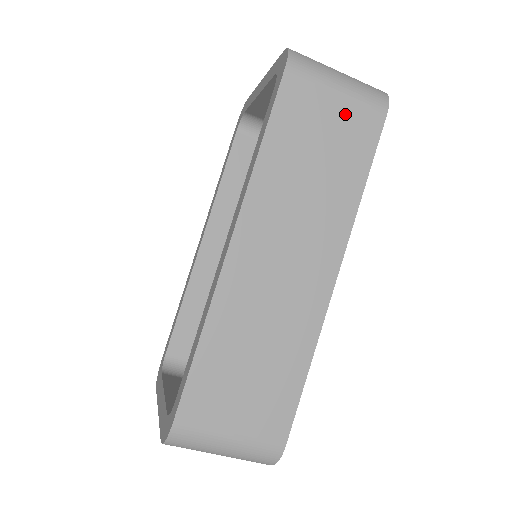
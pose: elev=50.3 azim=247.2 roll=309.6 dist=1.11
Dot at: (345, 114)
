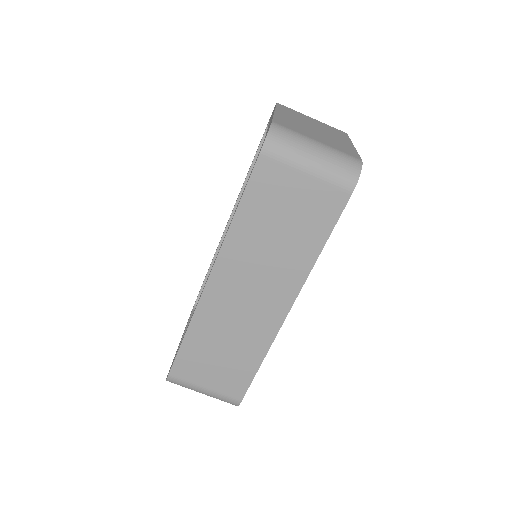
Dot at: (311, 193)
